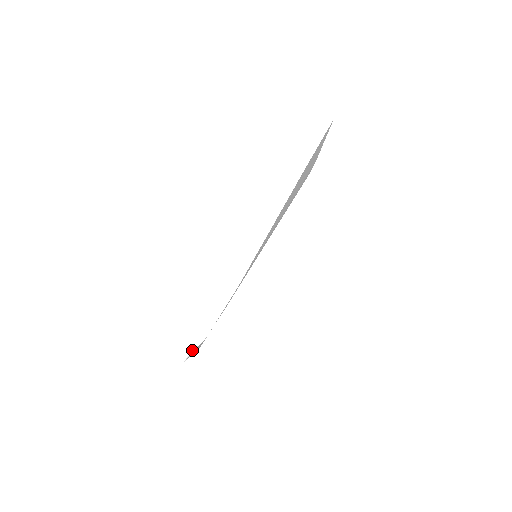
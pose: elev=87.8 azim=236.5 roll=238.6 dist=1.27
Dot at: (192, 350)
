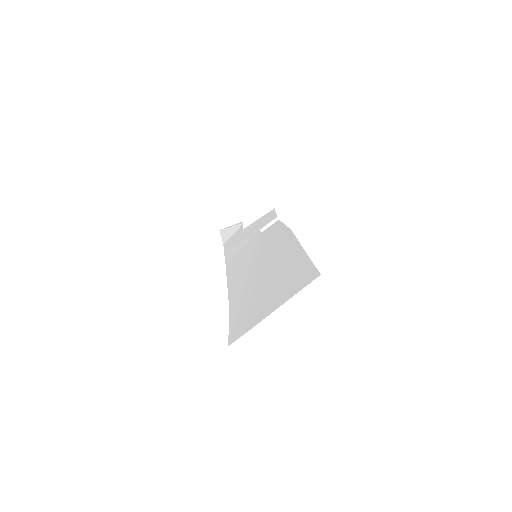
Dot at: occluded
